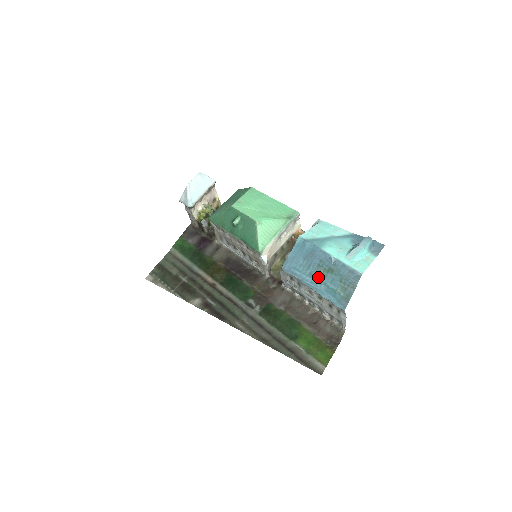
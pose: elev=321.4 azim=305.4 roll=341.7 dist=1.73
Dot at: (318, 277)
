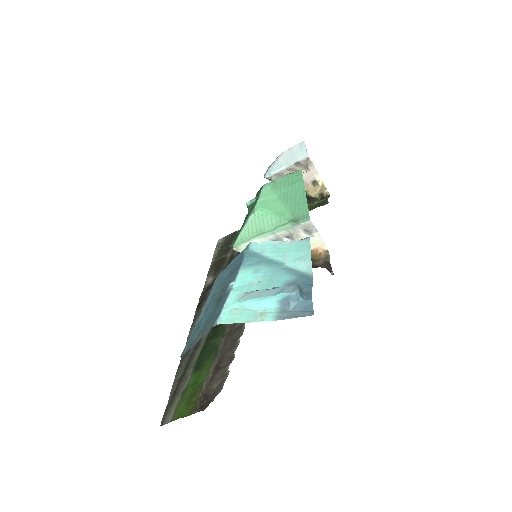
Dot at: (212, 302)
